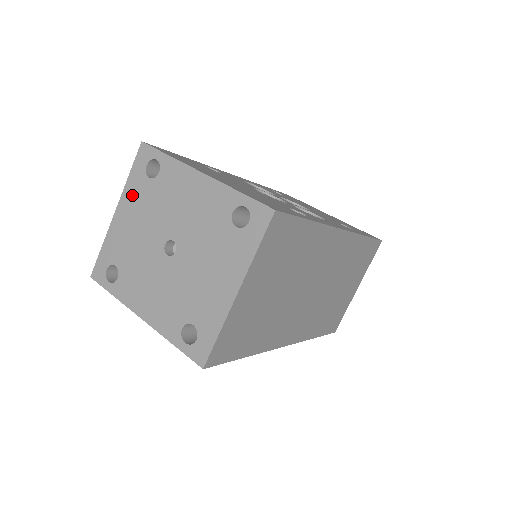
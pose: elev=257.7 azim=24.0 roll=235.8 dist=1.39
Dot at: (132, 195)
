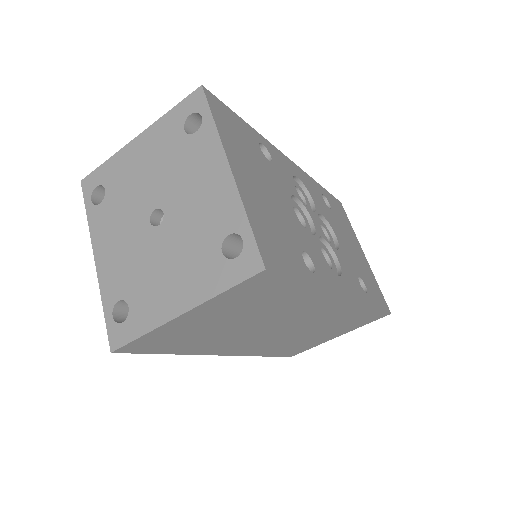
Dot at: (160, 134)
